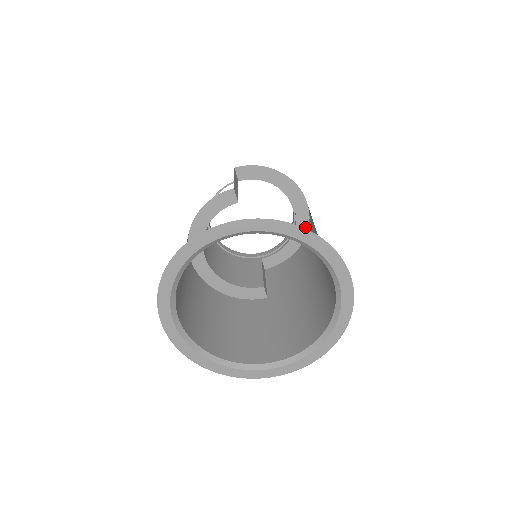
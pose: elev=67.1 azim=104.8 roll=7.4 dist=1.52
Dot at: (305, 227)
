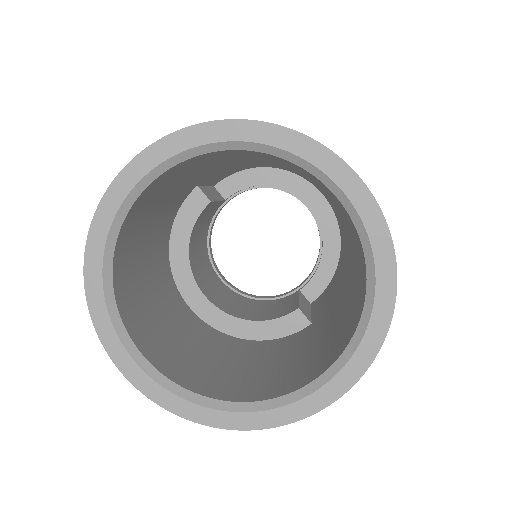
Dot at: (333, 223)
